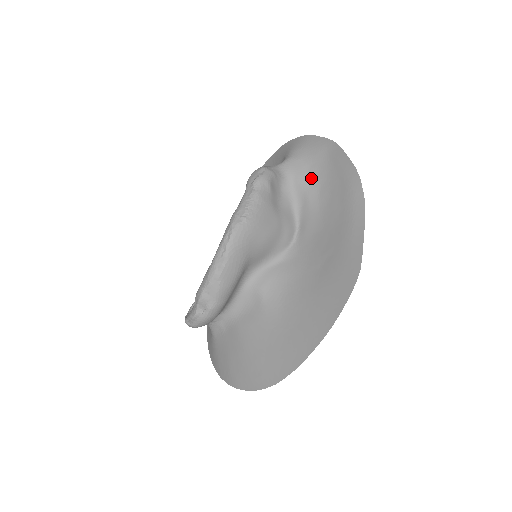
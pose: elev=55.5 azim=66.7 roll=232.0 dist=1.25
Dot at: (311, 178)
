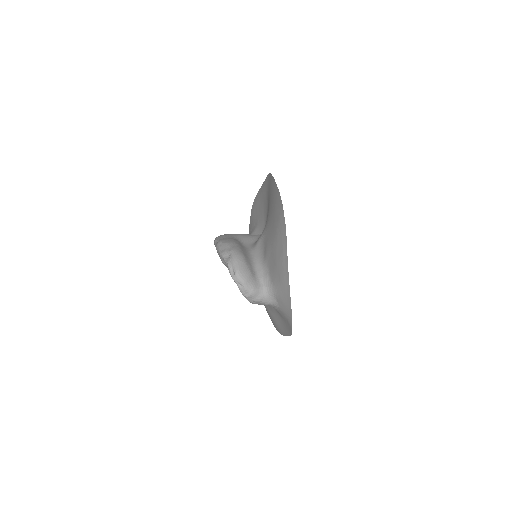
Dot at: (252, 231)
